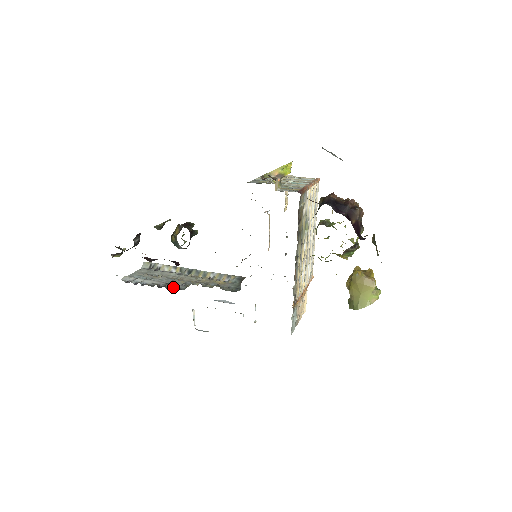
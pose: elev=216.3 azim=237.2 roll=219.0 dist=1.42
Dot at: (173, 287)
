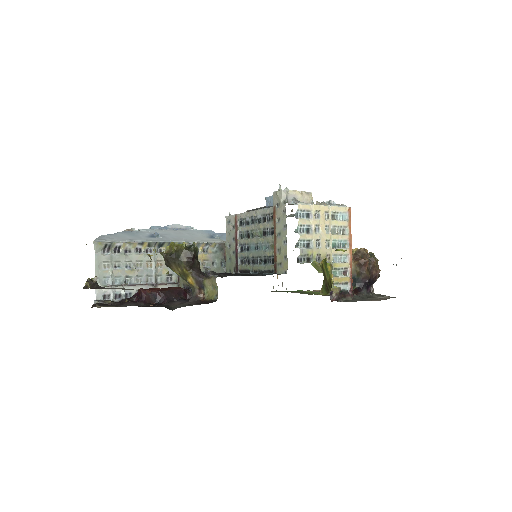
Dot at: occluded
